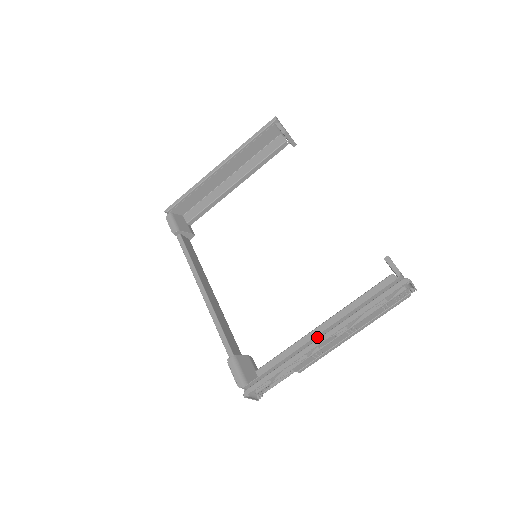
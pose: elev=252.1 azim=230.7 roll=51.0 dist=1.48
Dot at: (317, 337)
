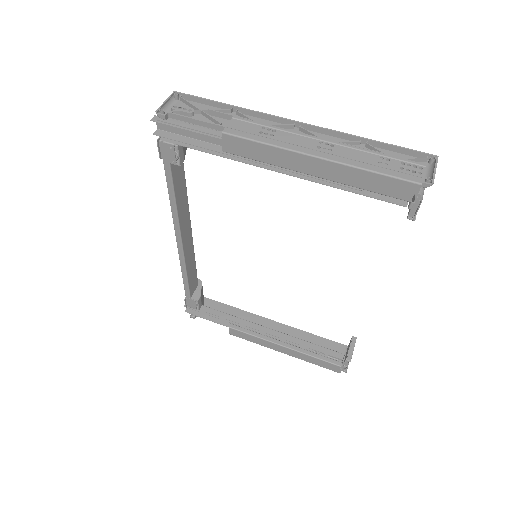
Dot at: occluded
